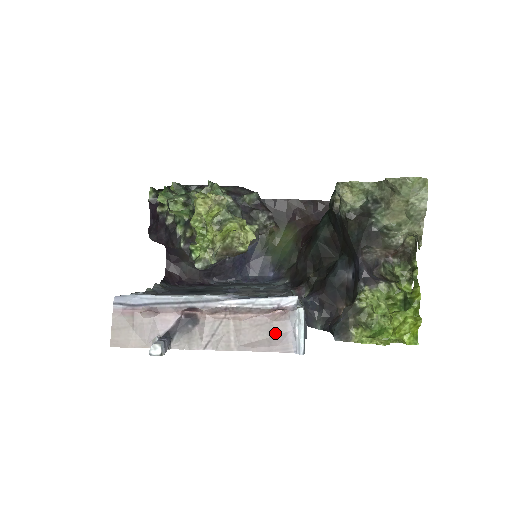
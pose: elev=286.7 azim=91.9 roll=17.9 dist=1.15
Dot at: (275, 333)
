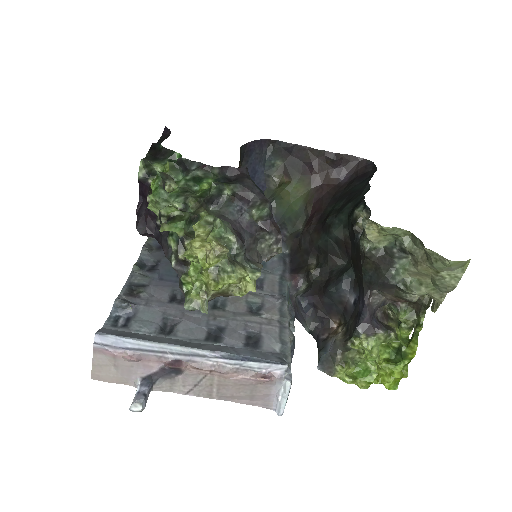
Dot at: (258, 393)
